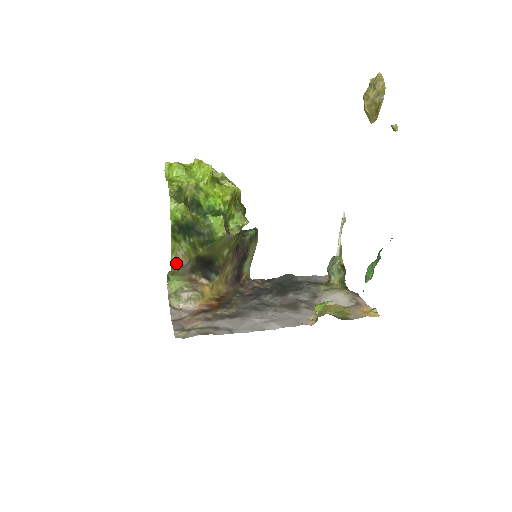
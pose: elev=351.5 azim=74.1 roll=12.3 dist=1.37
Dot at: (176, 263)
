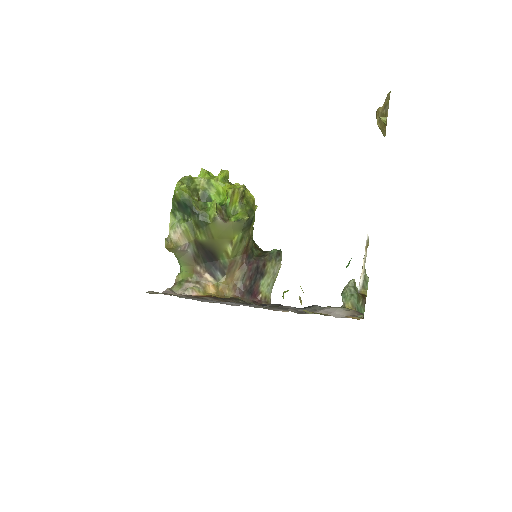
Dot at: (174, 239)
